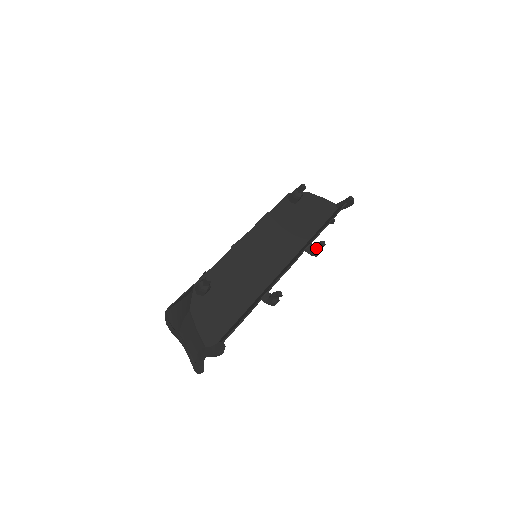
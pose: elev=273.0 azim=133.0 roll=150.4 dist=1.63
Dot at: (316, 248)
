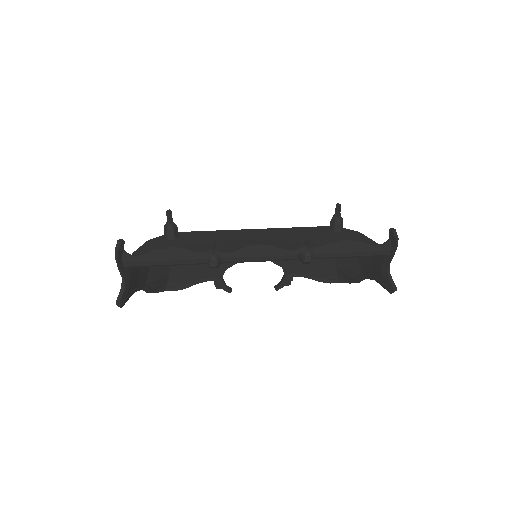
Dot at: (303, 247)
